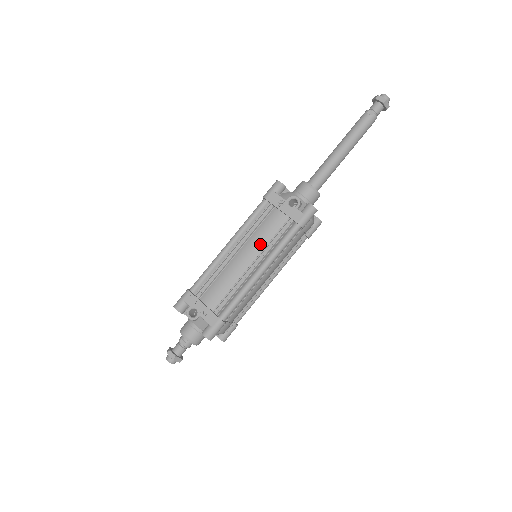
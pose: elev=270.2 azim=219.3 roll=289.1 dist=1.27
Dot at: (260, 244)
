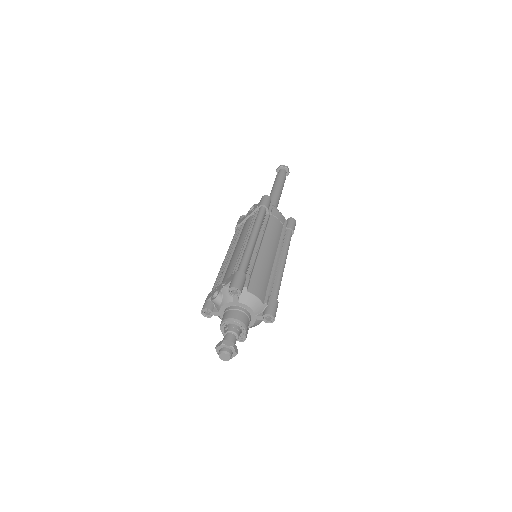
Dot at: (244, 235)
